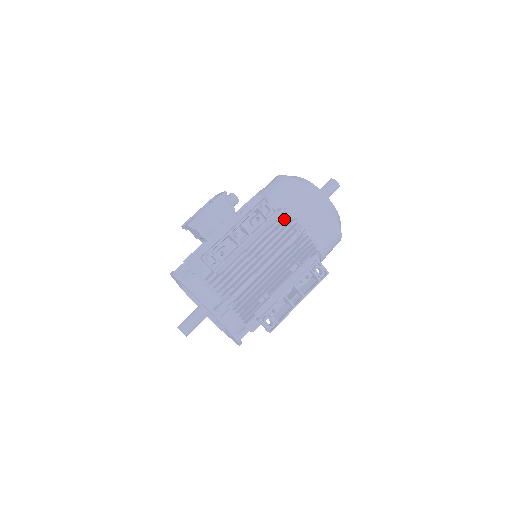
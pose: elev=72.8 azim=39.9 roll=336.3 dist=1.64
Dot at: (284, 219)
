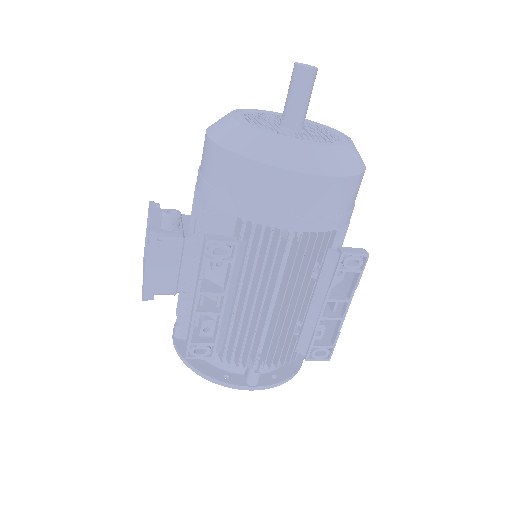
Dot at: (256, 231)
